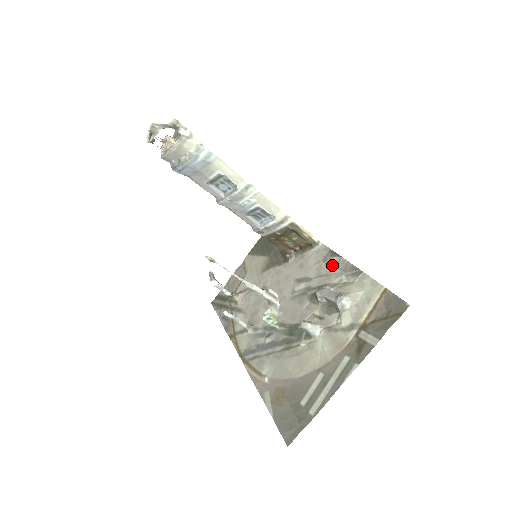
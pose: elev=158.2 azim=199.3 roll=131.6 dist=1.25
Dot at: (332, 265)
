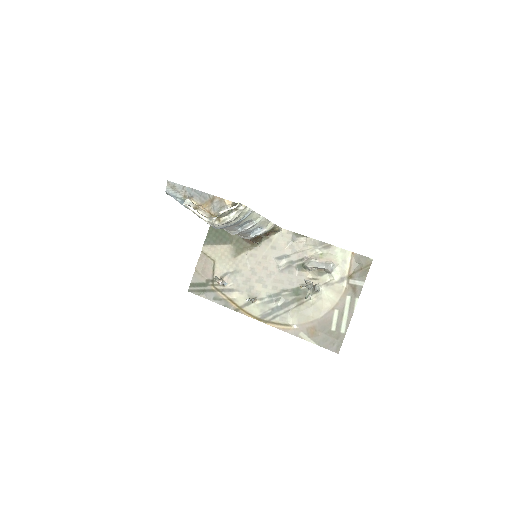
Dot at: (302, 243)
